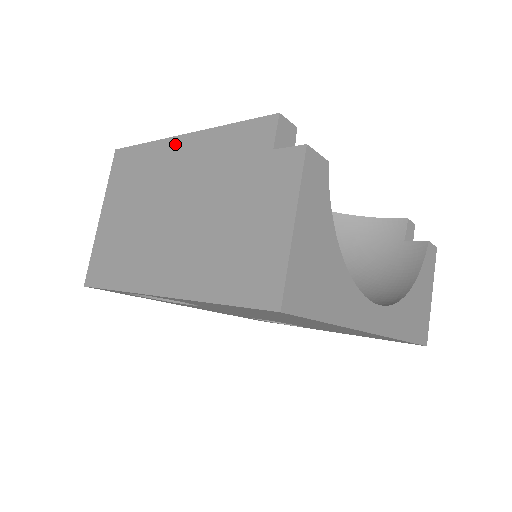
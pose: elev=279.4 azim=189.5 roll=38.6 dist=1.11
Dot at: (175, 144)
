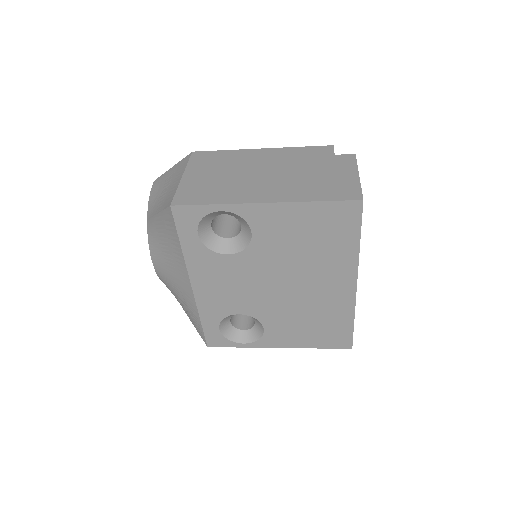
Dot at: (255, 151)
